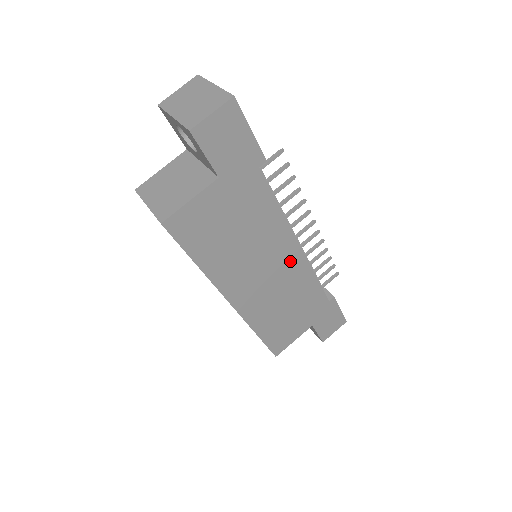
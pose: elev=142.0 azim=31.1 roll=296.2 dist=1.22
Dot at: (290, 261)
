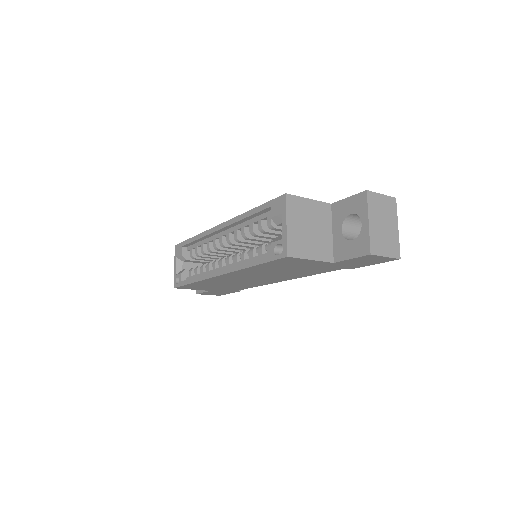
Dot at: (268, 281)
